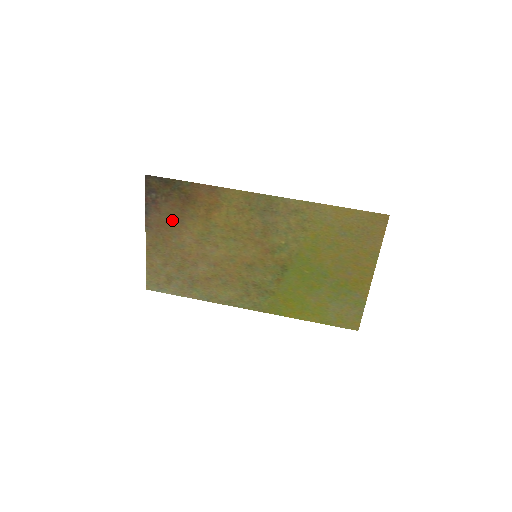
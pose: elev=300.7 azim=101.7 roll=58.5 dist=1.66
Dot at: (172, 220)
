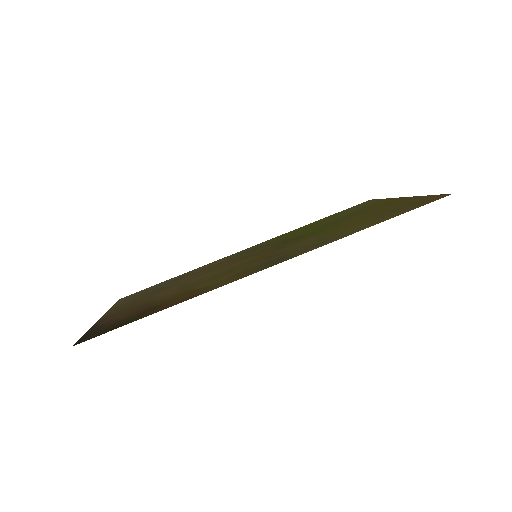
Dot at: (133, 310)
